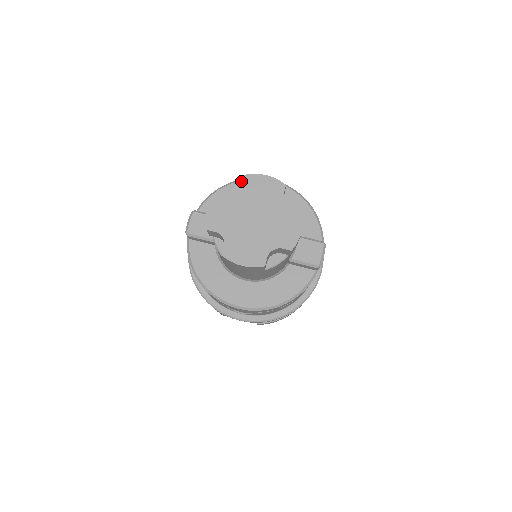
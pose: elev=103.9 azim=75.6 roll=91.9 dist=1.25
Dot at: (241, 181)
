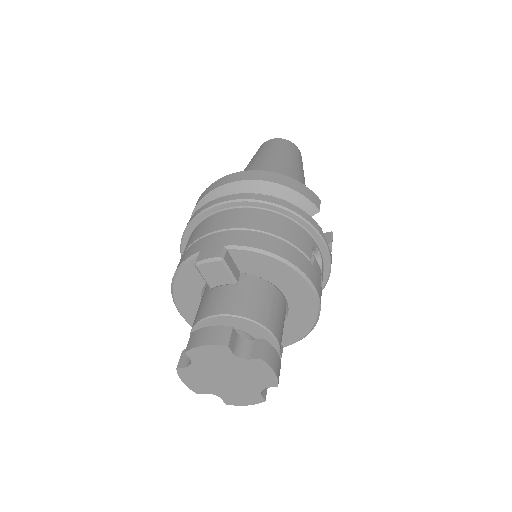
Dot at: (293, 270)
